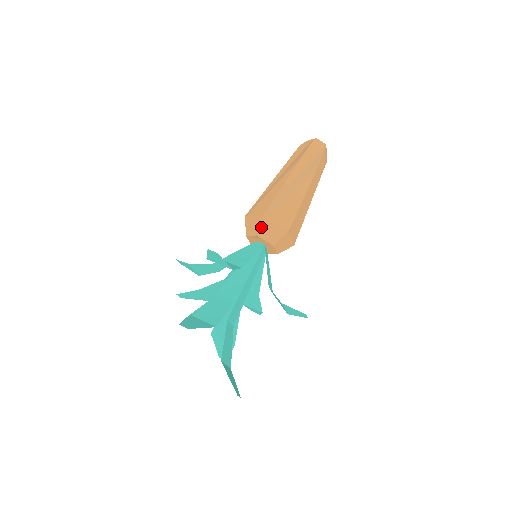
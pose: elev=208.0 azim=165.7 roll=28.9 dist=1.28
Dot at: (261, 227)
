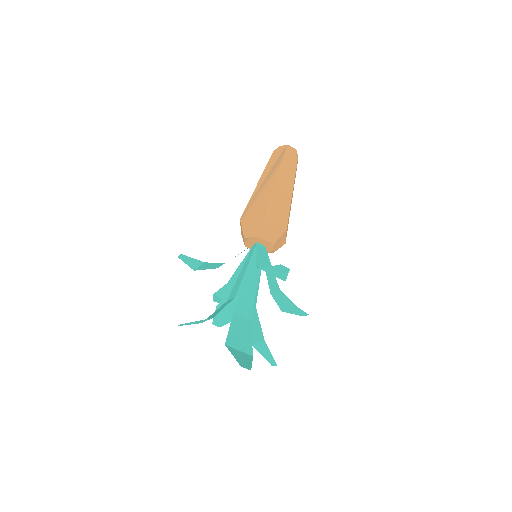
Dot at: (243, 229)
